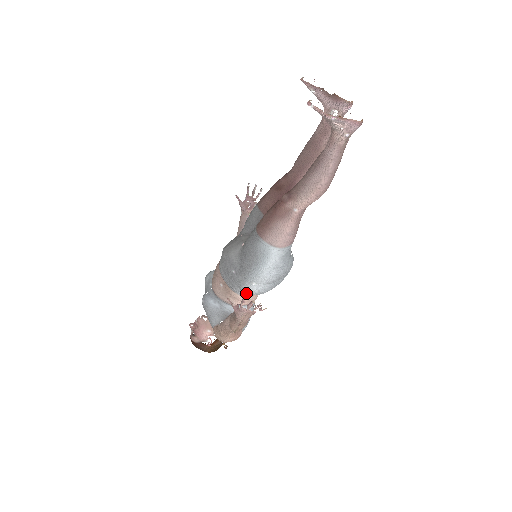
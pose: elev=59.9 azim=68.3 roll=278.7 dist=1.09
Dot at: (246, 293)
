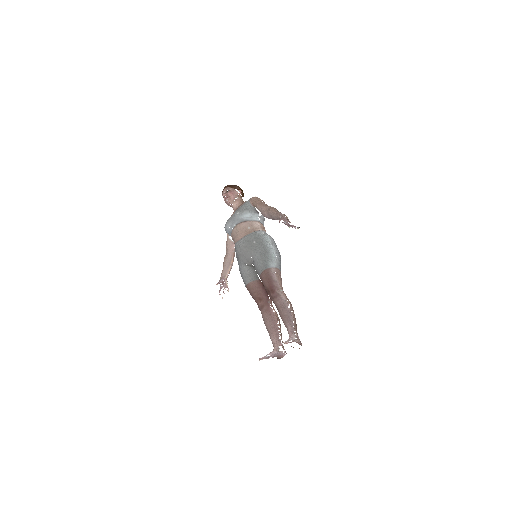
Dot at: occluded
